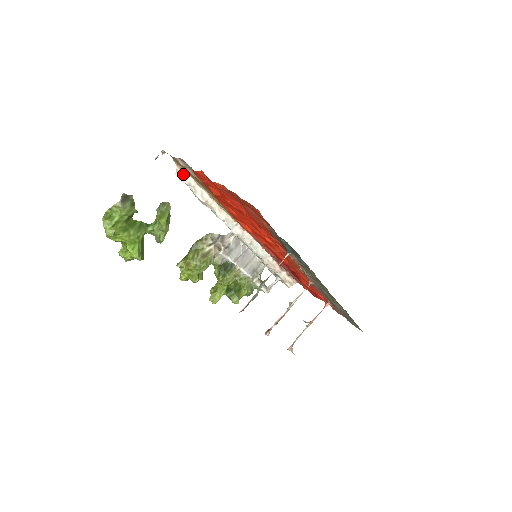
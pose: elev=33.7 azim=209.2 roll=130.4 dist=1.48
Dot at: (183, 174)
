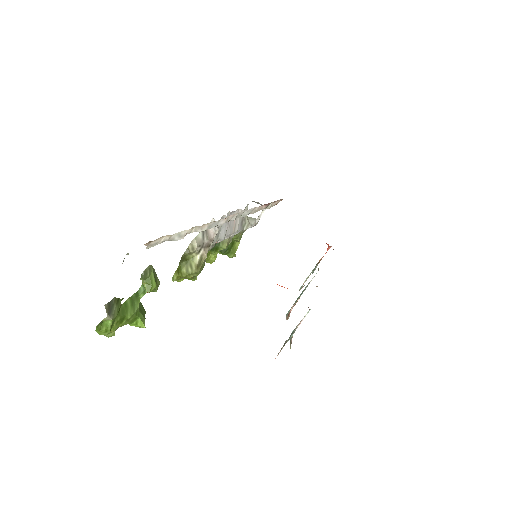
Dot at: (154, 242)
